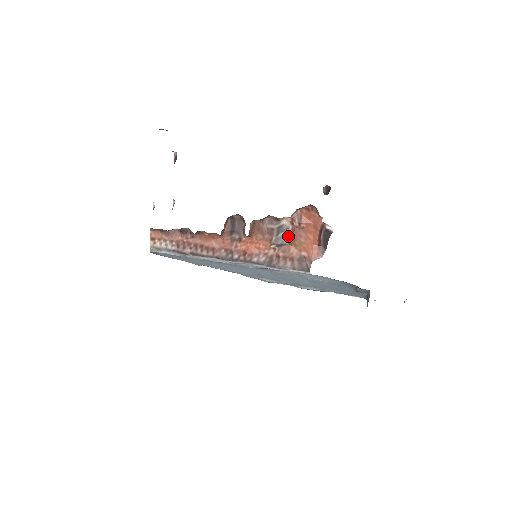
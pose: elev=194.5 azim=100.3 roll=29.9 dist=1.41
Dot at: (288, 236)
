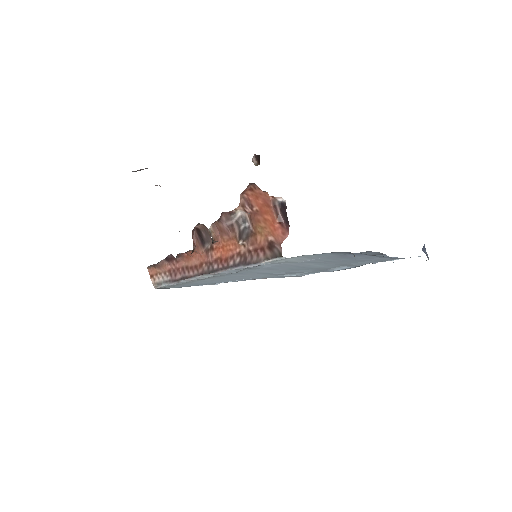
Dot at: (249, 226)
